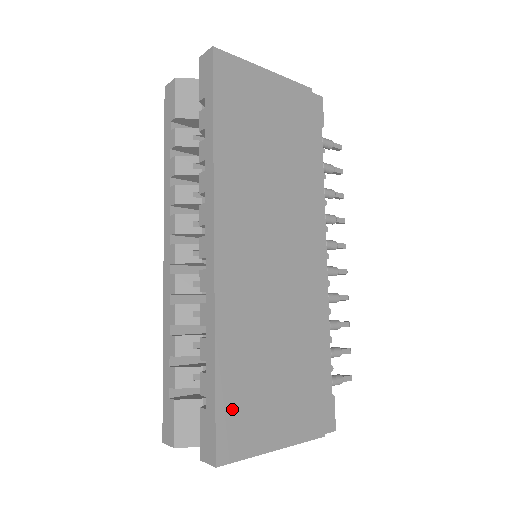
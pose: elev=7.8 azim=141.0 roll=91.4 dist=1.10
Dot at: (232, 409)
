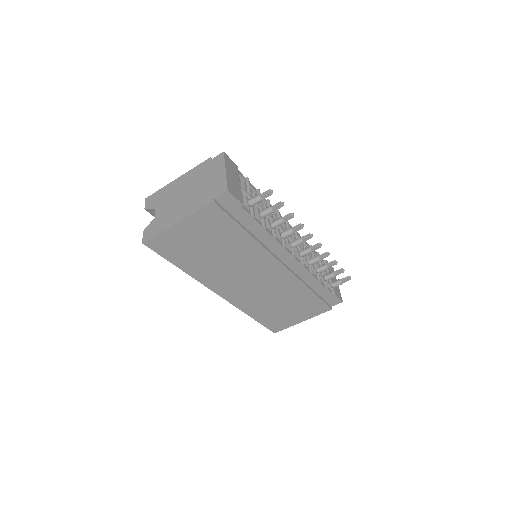
Dot at: (270, 322)
